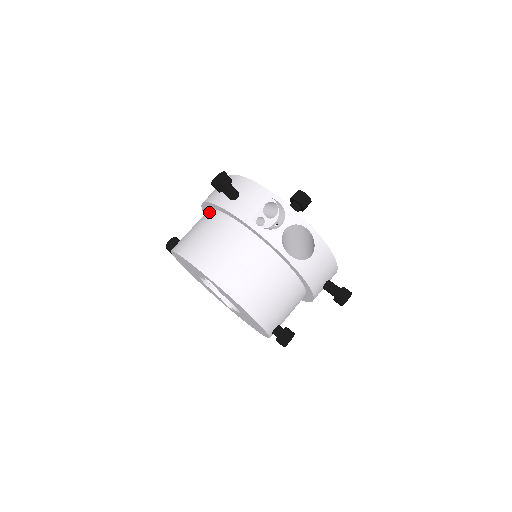
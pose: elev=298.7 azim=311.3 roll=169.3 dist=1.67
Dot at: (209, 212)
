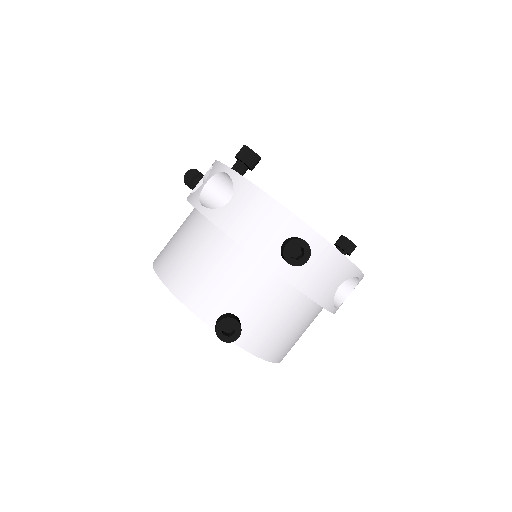
Dot at: occluded
